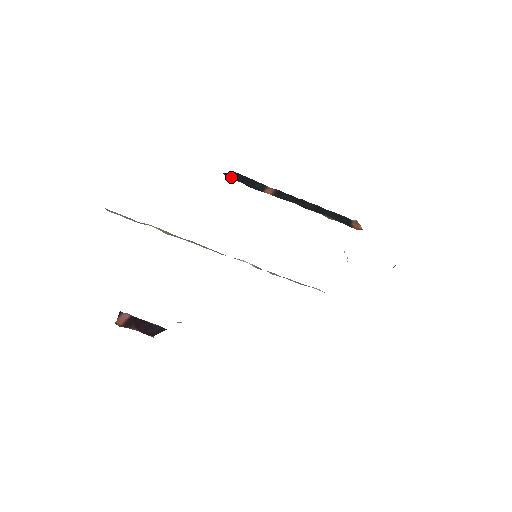
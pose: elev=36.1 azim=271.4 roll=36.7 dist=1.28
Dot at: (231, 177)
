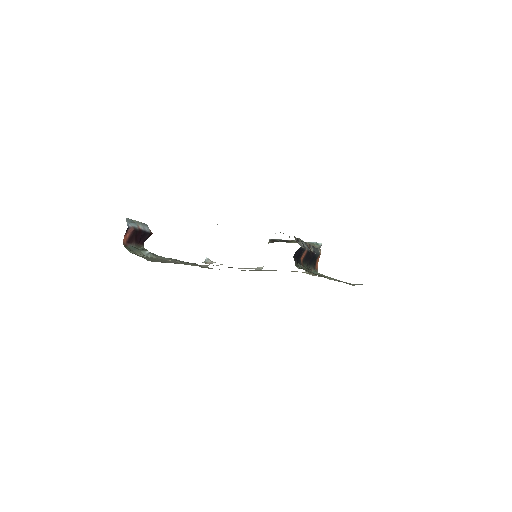
Dot at: (296, 256)
